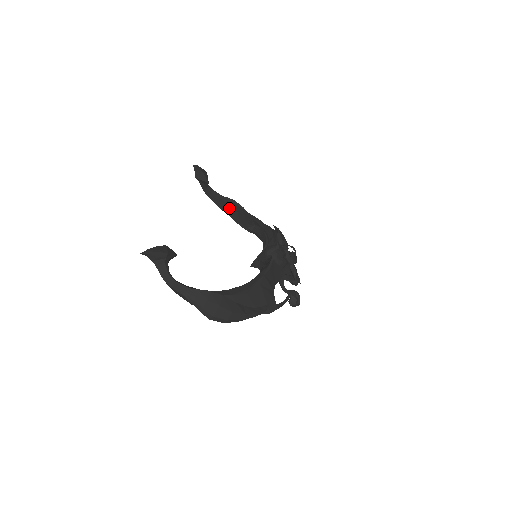
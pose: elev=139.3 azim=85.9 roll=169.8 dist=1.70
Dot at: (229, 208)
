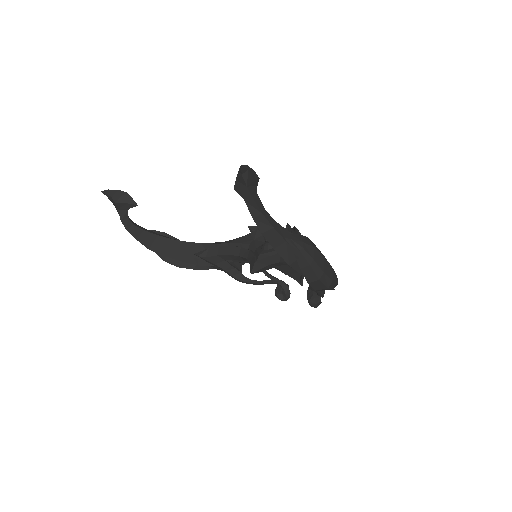
Dot at: (160, 243)
